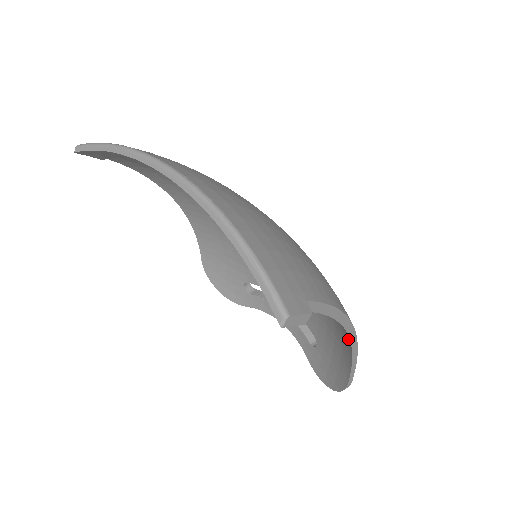
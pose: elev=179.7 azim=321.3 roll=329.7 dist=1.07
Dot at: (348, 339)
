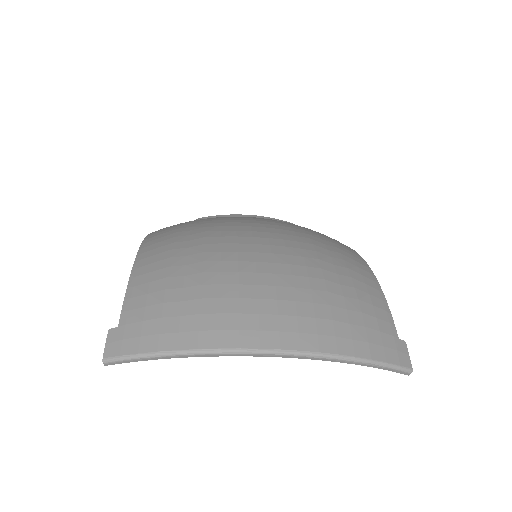
Dot at: occluded
